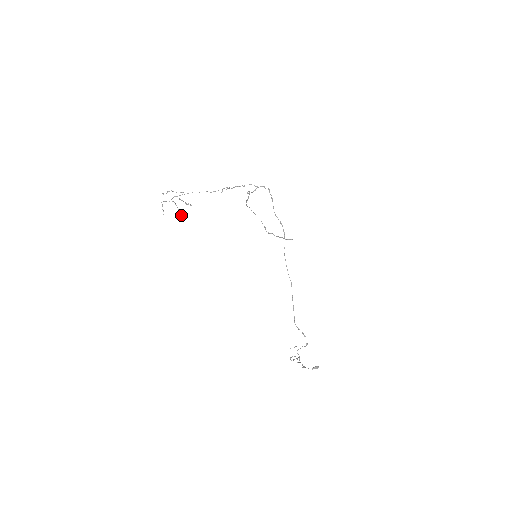
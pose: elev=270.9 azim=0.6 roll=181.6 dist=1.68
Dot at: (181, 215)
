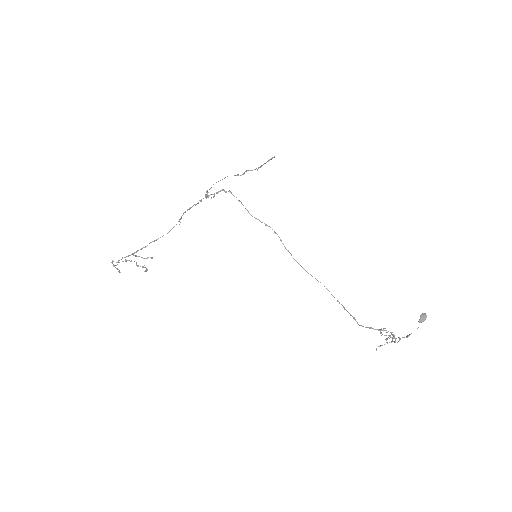
Dot at: (142, 266)
